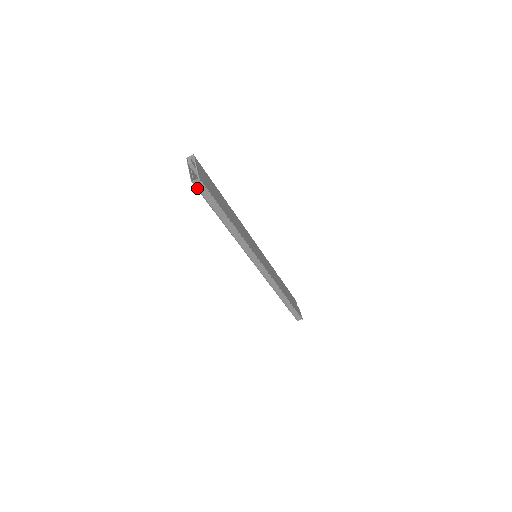
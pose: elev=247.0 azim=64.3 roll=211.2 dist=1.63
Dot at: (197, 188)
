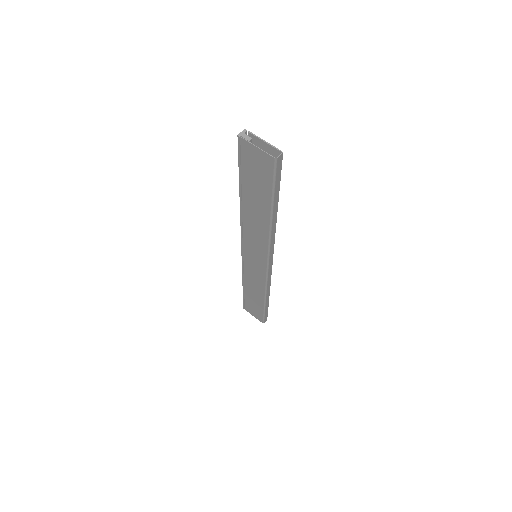
Dot at: (276, 167)
